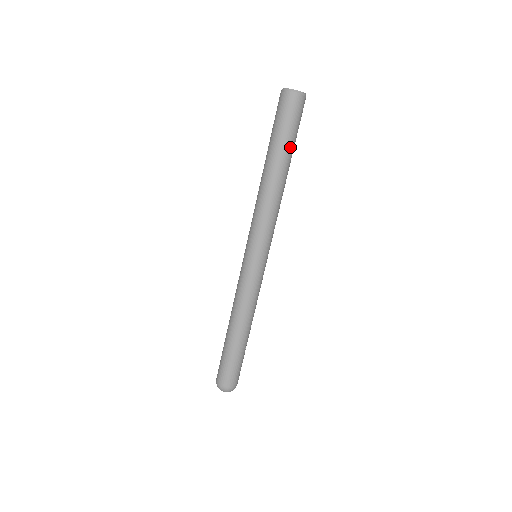
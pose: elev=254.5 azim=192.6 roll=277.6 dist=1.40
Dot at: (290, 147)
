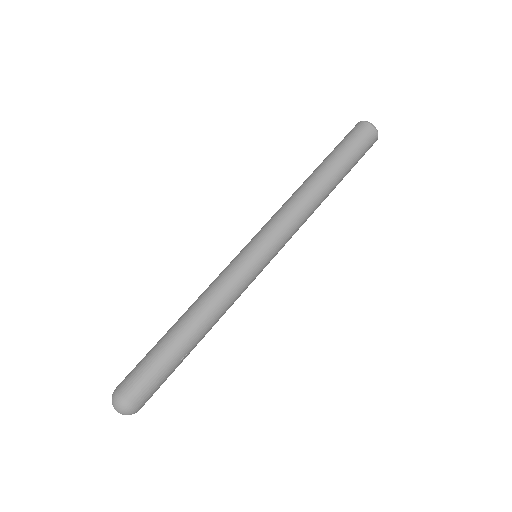
Dot at: (346, 166)
